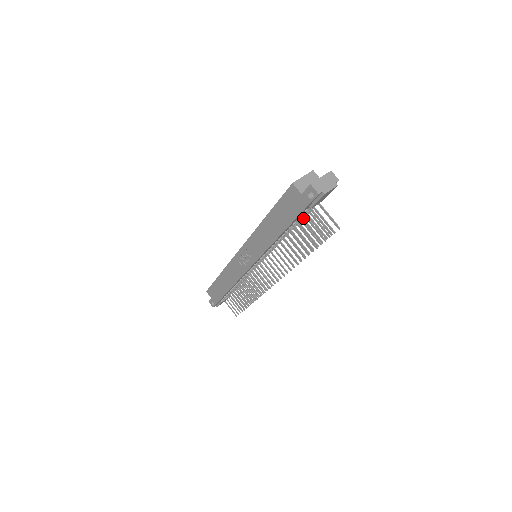
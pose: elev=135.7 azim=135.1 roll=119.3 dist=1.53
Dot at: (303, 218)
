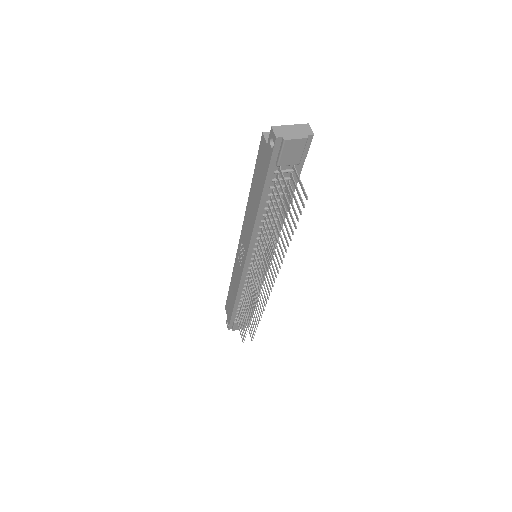
Dot at: (276, 185)
